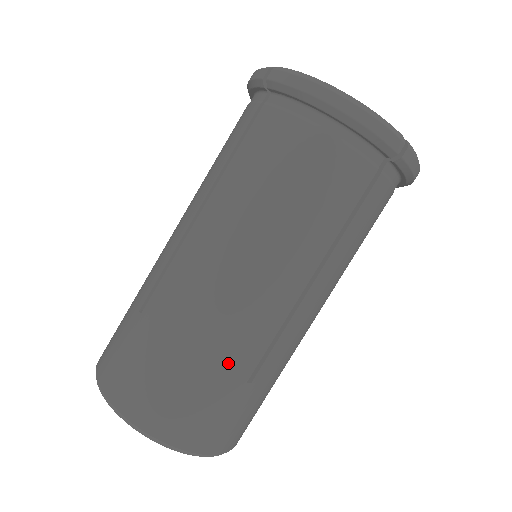
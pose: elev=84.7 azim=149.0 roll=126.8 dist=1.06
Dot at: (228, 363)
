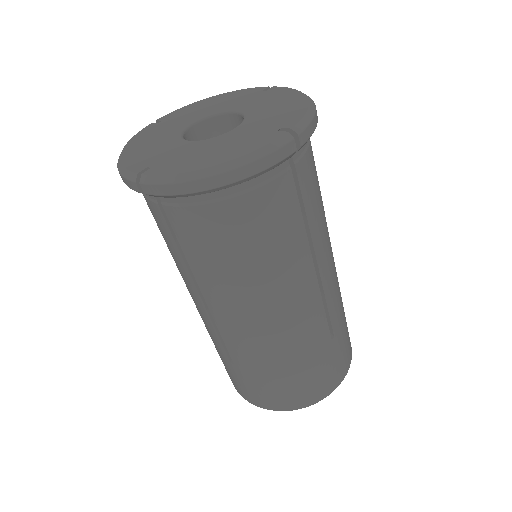
Dot at: (313, 349)
